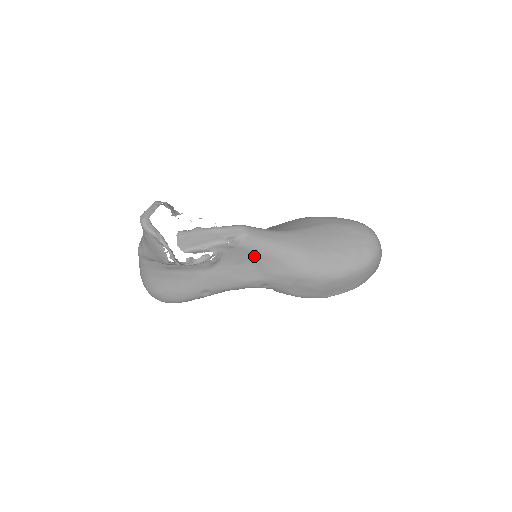
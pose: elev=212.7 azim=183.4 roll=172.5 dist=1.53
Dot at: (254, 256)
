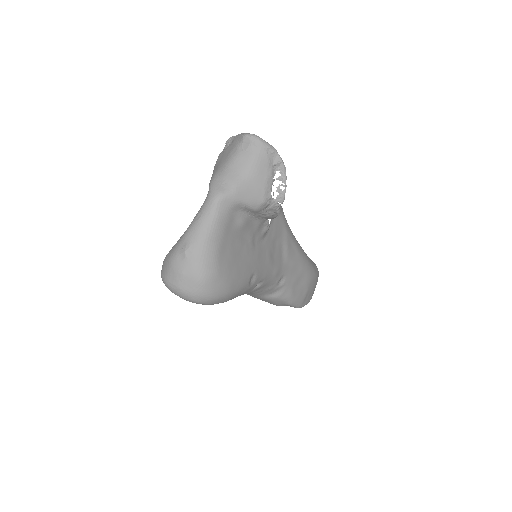
Dot at: (284, 233)
